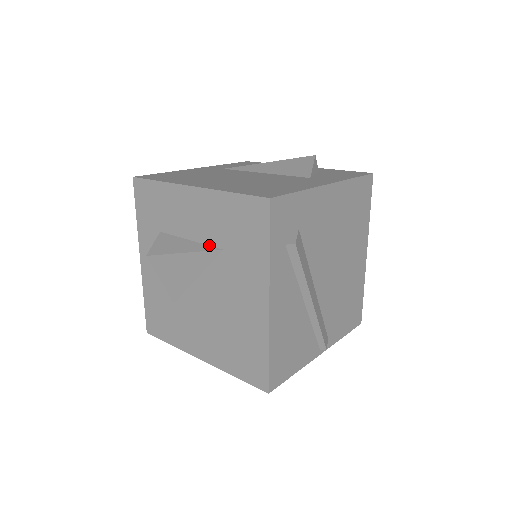
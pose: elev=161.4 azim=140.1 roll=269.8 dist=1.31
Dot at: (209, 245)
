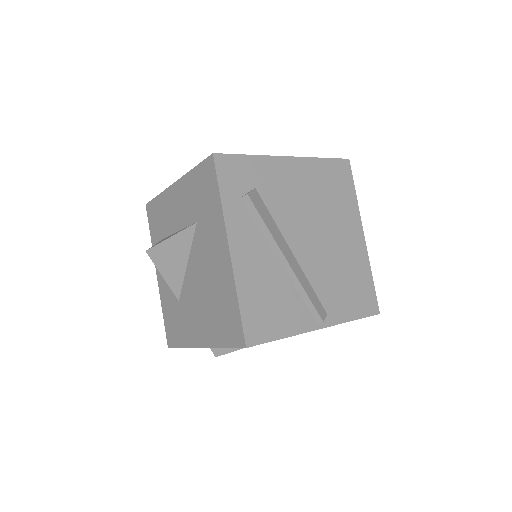
Dot at: (189, 225)
